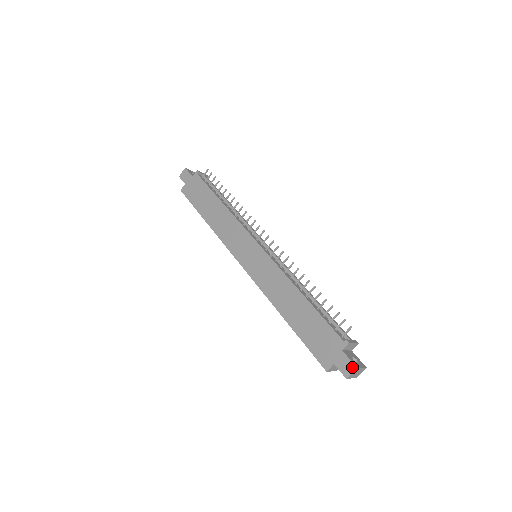
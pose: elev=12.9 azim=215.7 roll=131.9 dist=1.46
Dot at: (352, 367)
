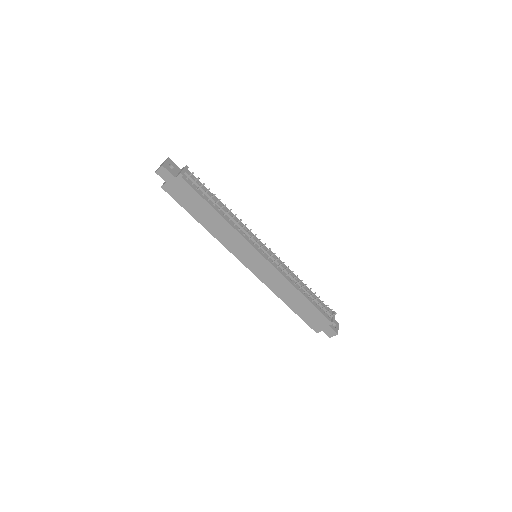
Dot at: (335, 334)
